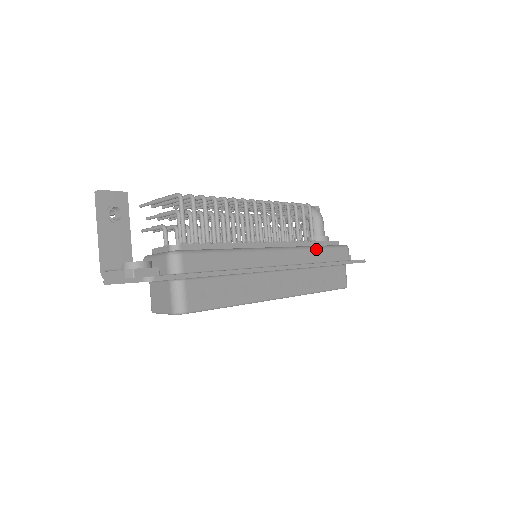
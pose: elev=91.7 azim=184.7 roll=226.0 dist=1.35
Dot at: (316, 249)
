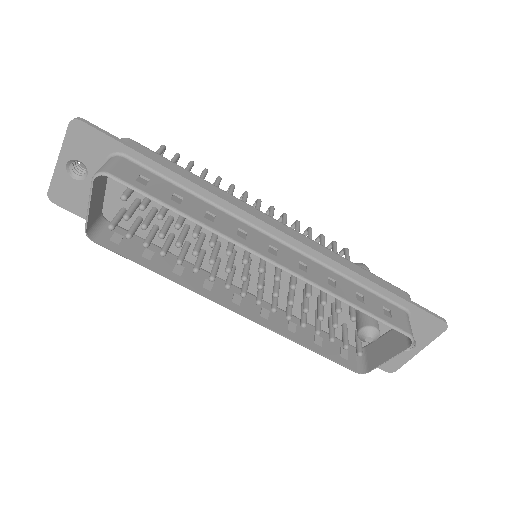
Dot at: (343, 258)
